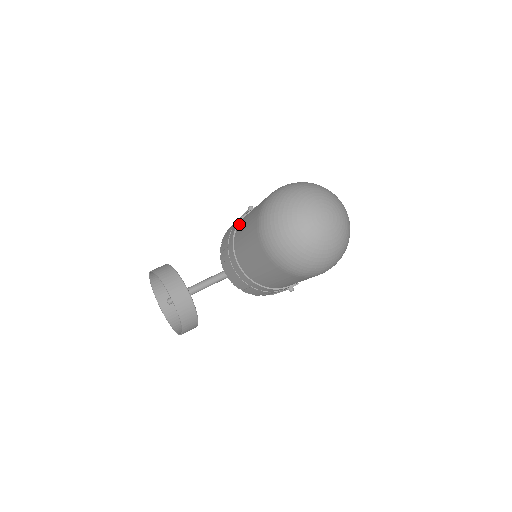
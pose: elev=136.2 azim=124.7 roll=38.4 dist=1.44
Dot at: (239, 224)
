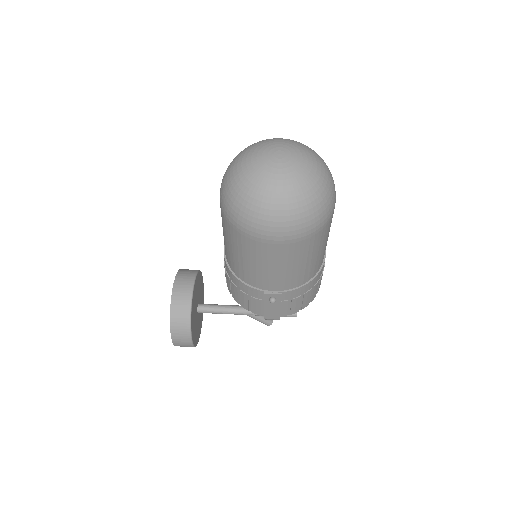
Dot at: occluded
